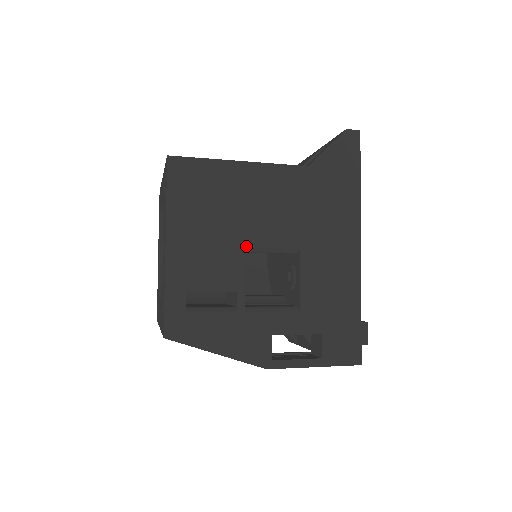
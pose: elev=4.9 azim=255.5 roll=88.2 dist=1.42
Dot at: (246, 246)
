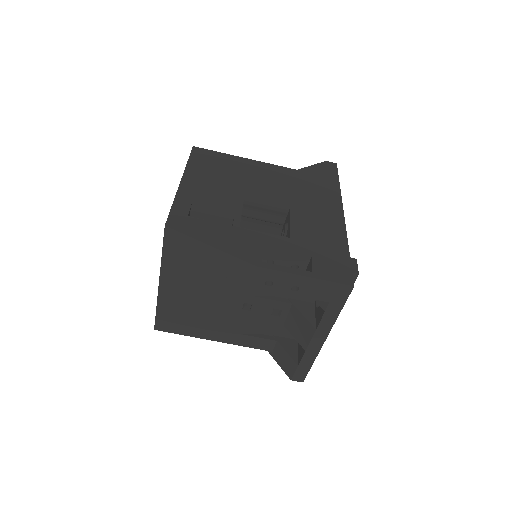
Dot at: (245, 194)
